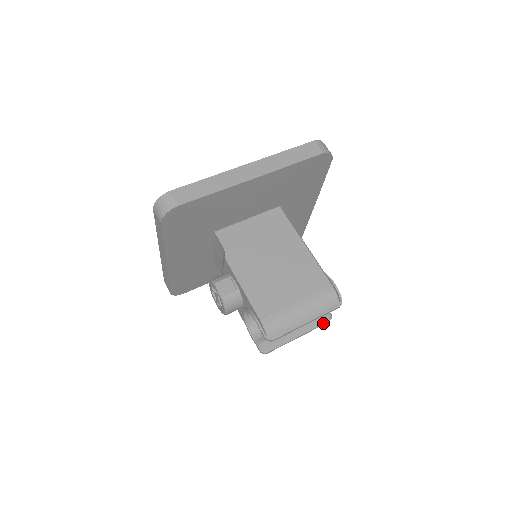
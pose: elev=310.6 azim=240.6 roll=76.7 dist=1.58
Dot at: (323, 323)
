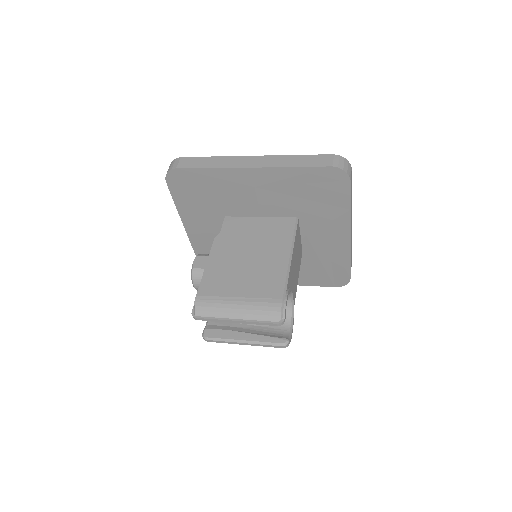
Dot at: (274, 344)
